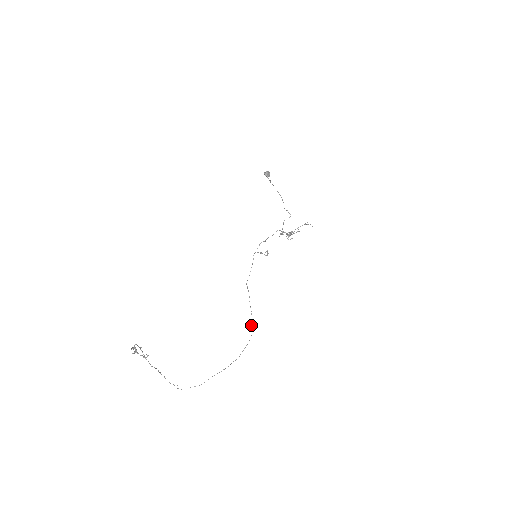
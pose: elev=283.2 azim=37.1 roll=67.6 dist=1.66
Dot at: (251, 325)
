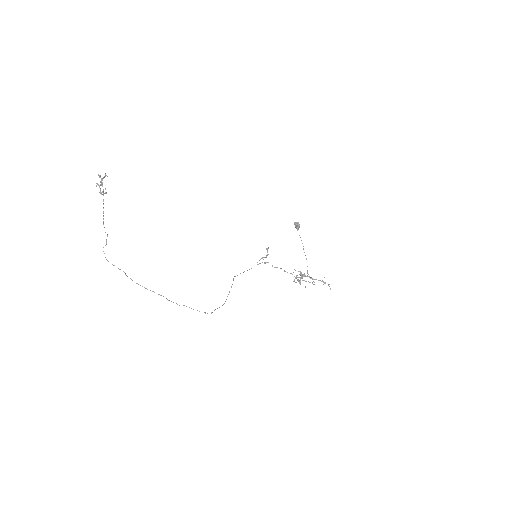
Dot at: occluded
